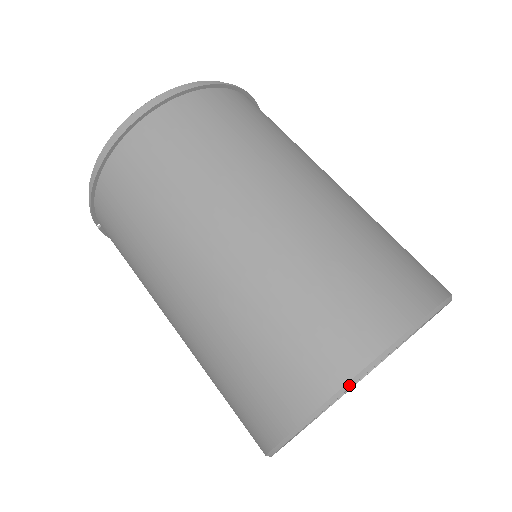
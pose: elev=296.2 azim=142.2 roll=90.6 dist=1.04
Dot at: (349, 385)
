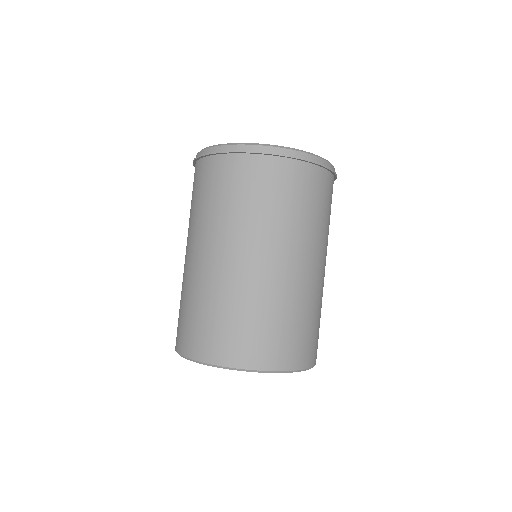
Dot at: (180, 355)
